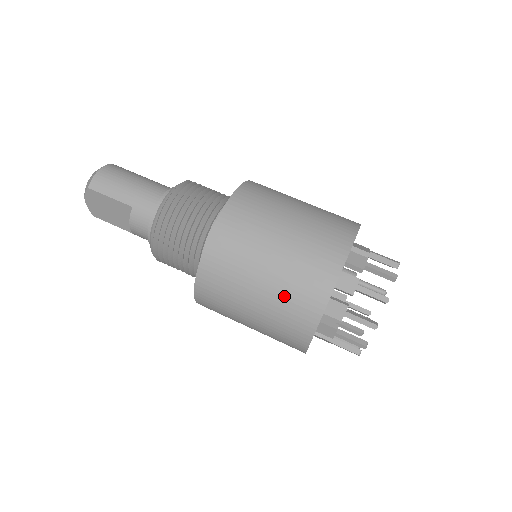
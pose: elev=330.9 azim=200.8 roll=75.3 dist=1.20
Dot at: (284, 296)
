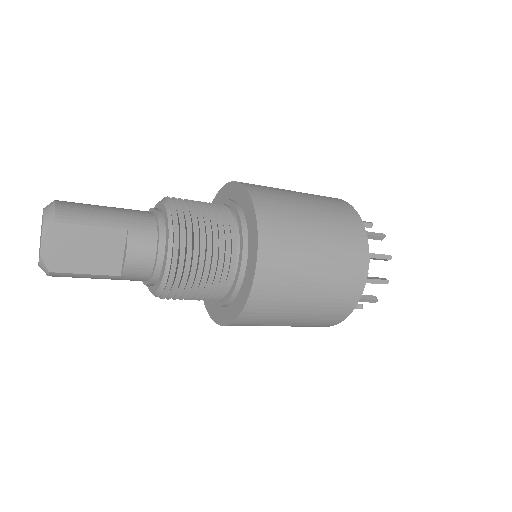
Dot at: (338, 247)
